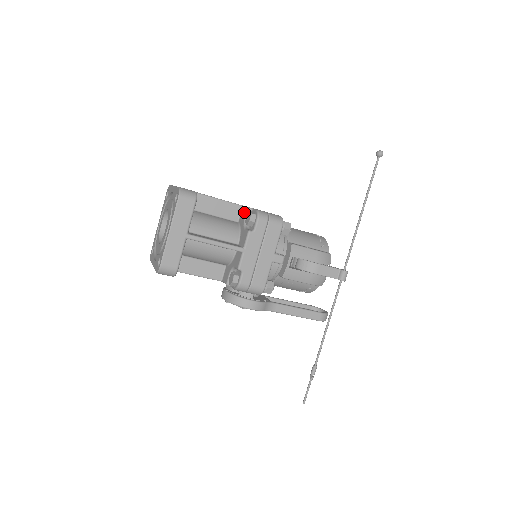
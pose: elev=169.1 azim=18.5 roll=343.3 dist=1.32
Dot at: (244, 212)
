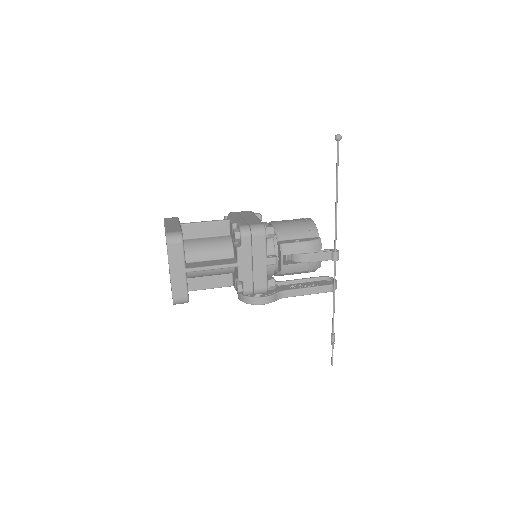
Dot at: (231, 227)
